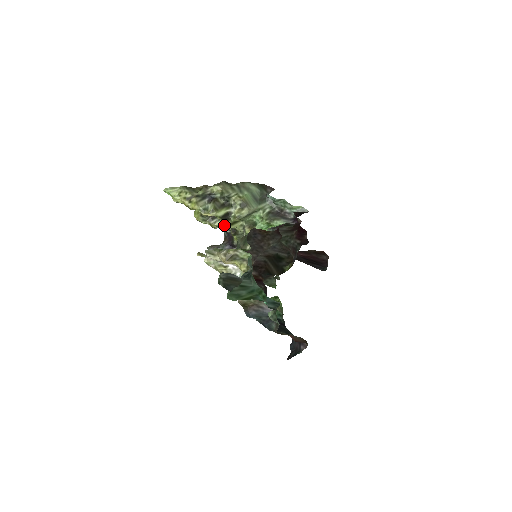
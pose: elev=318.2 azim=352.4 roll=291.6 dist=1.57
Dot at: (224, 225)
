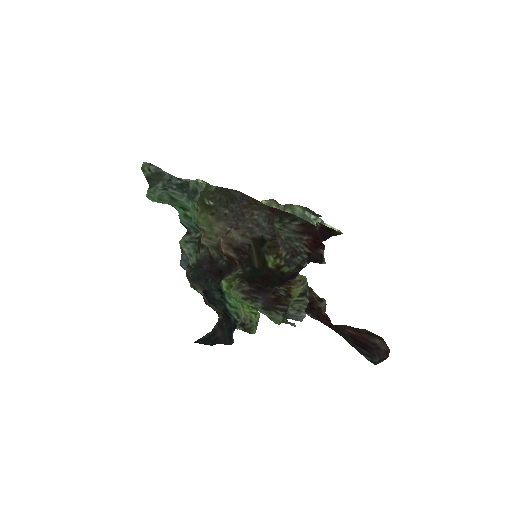
Dot at: occluded
